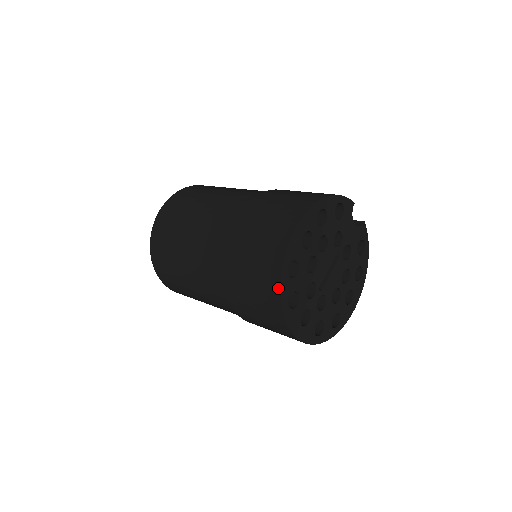
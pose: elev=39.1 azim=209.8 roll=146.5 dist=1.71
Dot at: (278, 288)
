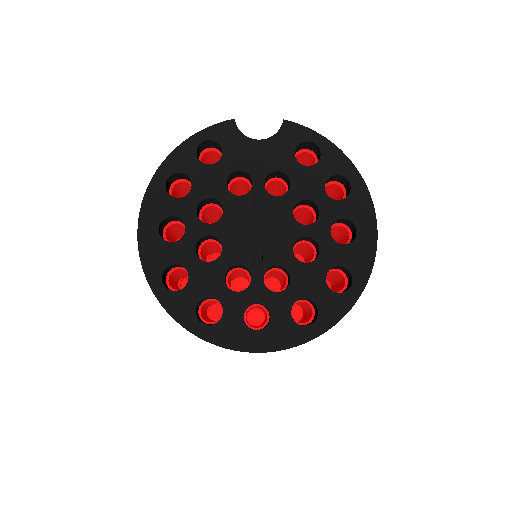
Dot at: (169, 314)
